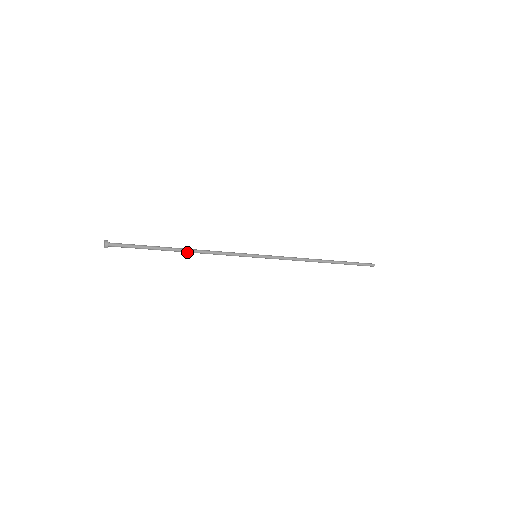
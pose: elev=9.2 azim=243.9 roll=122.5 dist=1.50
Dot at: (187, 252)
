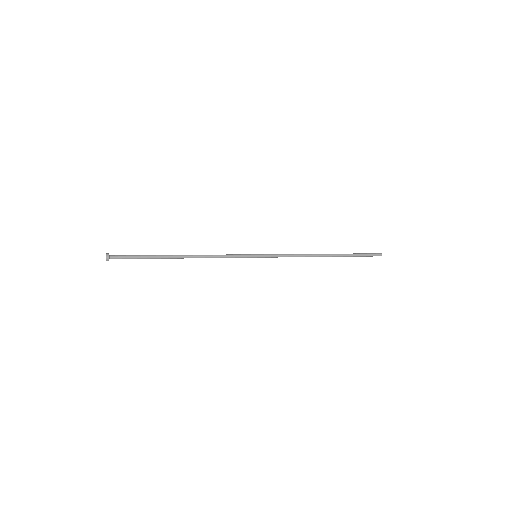
Dot at: (186, 257)
